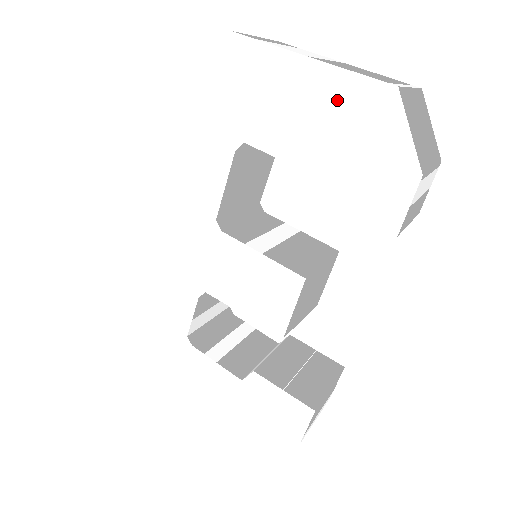
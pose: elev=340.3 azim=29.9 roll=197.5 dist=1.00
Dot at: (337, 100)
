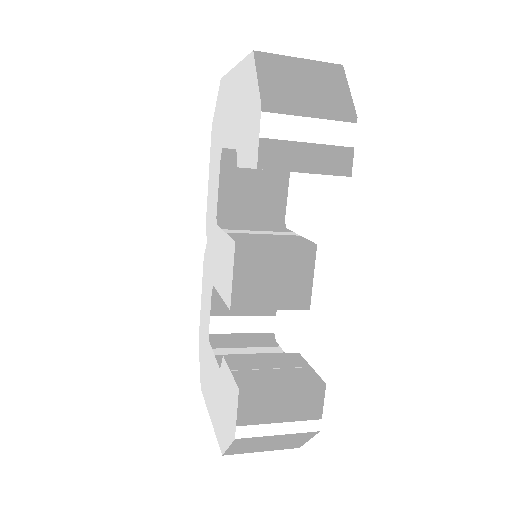
Dot at: (240, 84)
